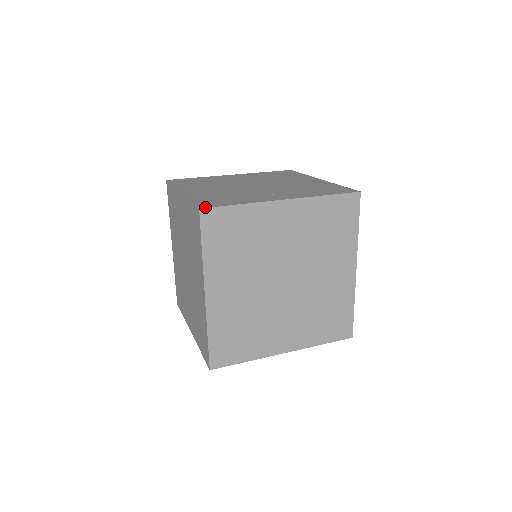
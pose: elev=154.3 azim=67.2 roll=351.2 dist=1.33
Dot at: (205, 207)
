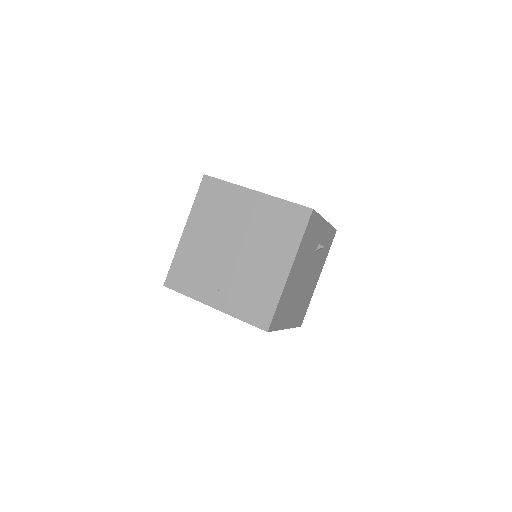
Dot at: (167, 286)
